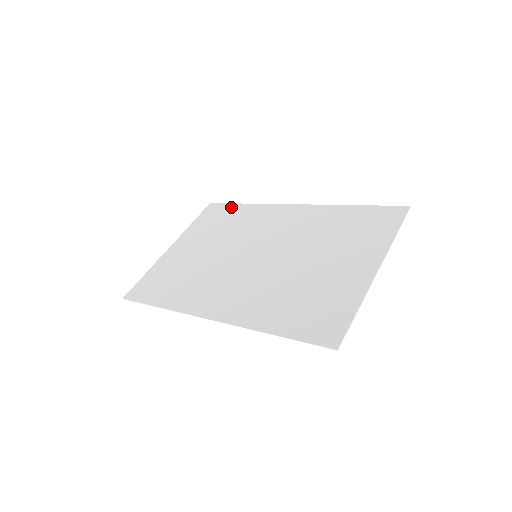
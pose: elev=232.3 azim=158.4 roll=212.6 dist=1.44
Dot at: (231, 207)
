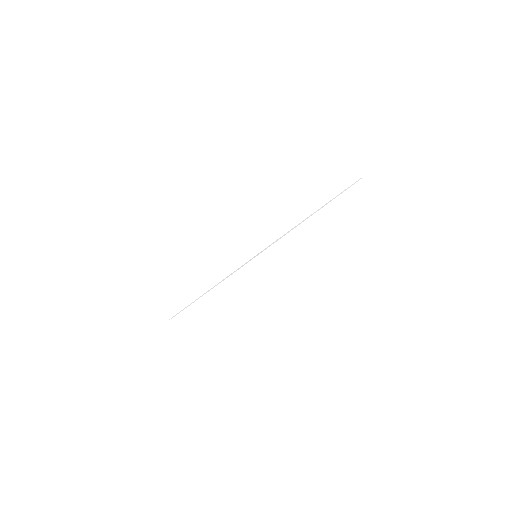
Dot at: occluded
